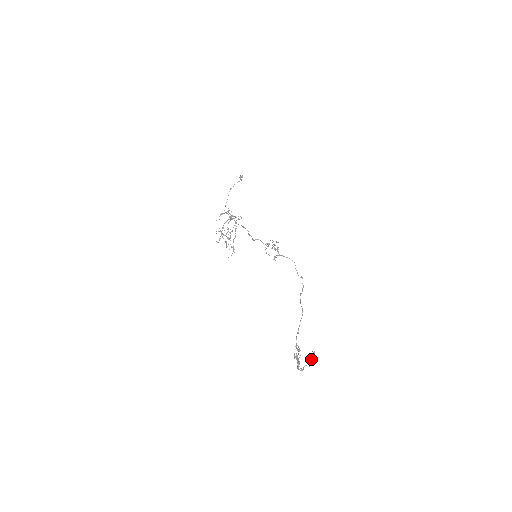
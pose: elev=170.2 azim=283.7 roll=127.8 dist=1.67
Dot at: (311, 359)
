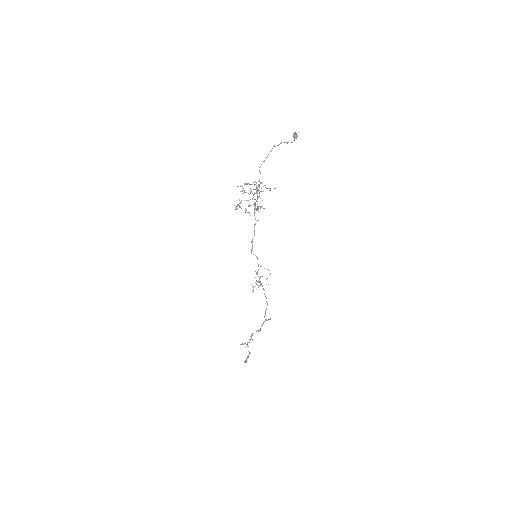
Dot at: (247, 358)
